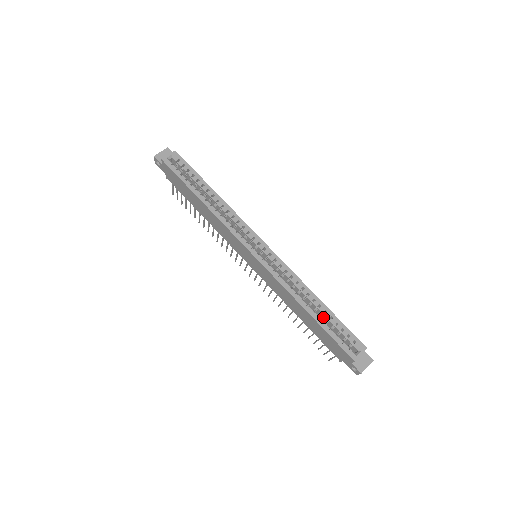
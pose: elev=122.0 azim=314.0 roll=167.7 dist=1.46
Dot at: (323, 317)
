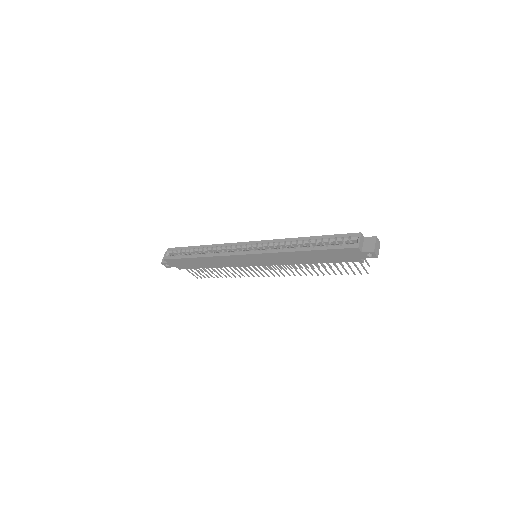
Dot at: occluded
